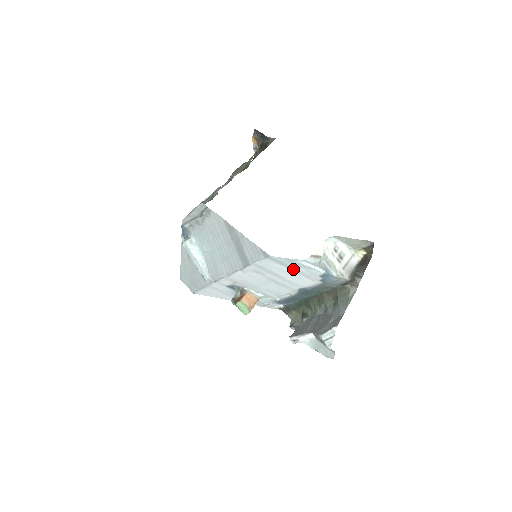
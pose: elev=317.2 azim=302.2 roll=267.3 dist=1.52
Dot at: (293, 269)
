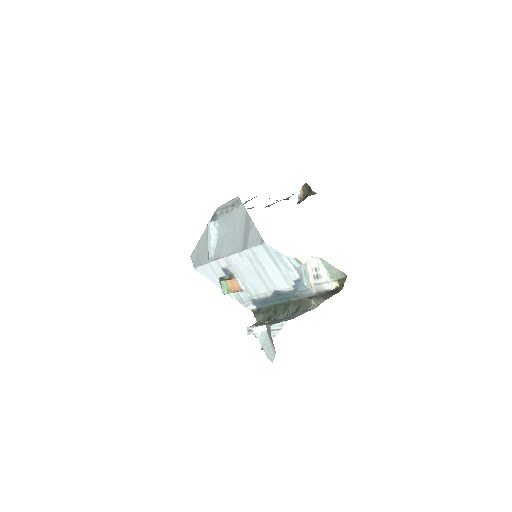
Dot at: (277, 265)
